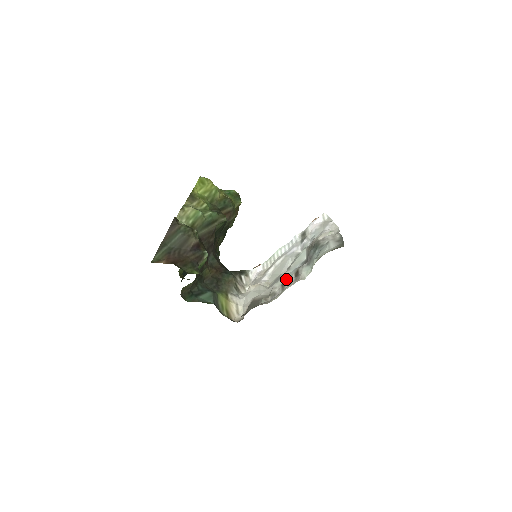
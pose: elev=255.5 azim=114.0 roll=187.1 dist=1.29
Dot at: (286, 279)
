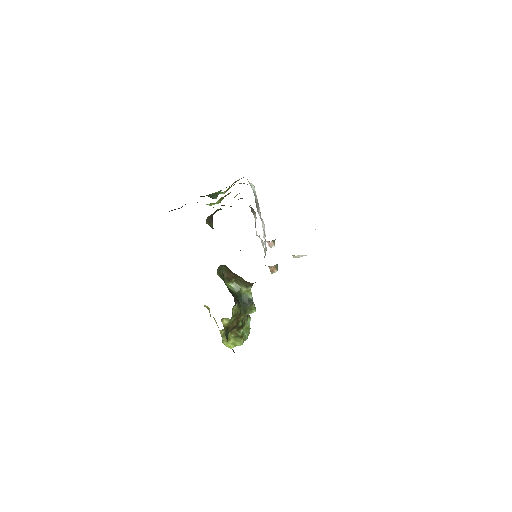
Dot at: occluded
